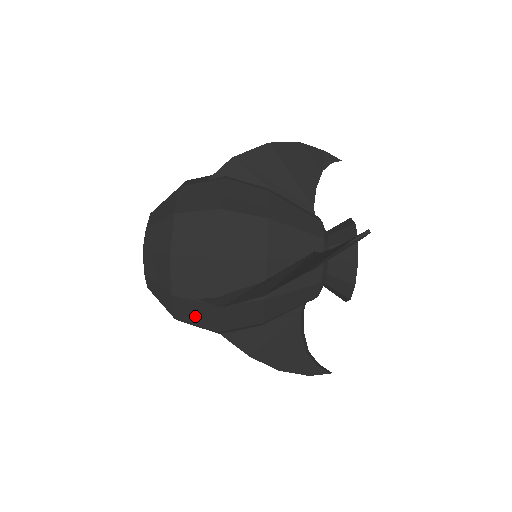
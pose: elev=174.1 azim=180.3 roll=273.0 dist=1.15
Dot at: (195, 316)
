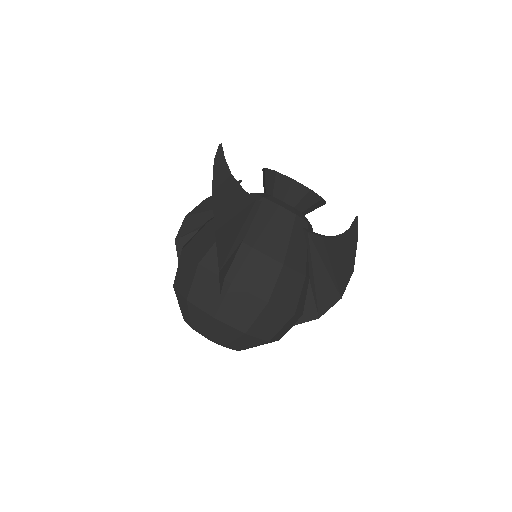
Dot at: occluded
